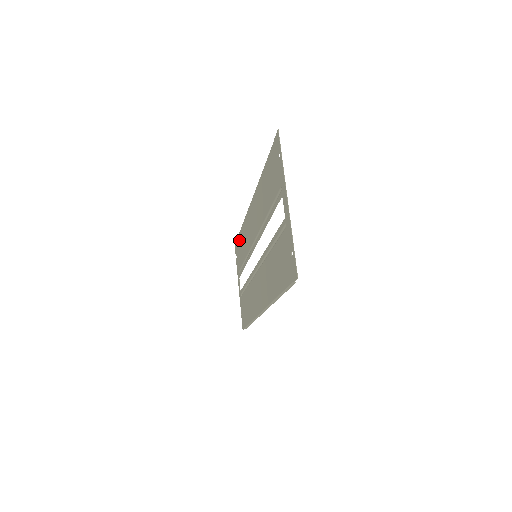
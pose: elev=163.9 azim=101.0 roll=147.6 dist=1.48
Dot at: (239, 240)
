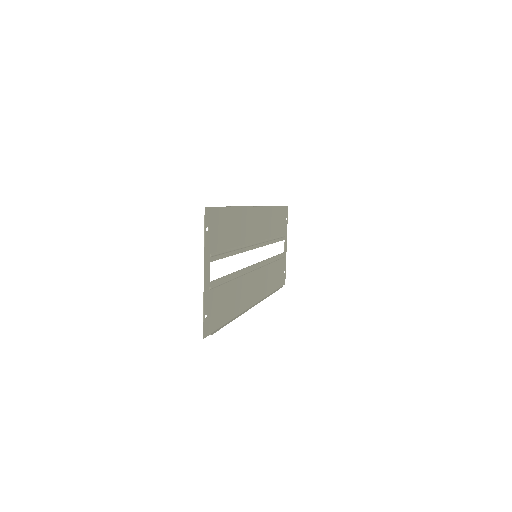
Dot at: (279, 212)
